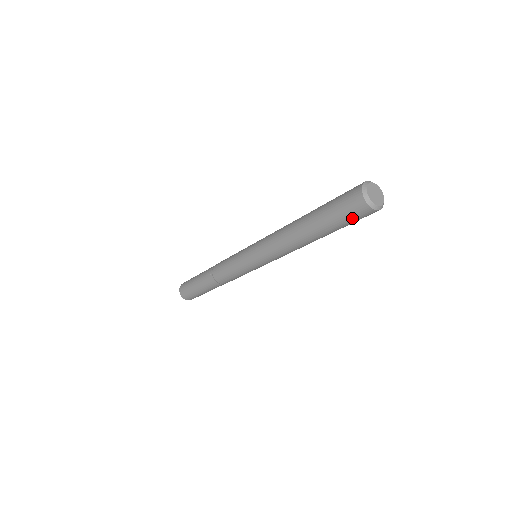
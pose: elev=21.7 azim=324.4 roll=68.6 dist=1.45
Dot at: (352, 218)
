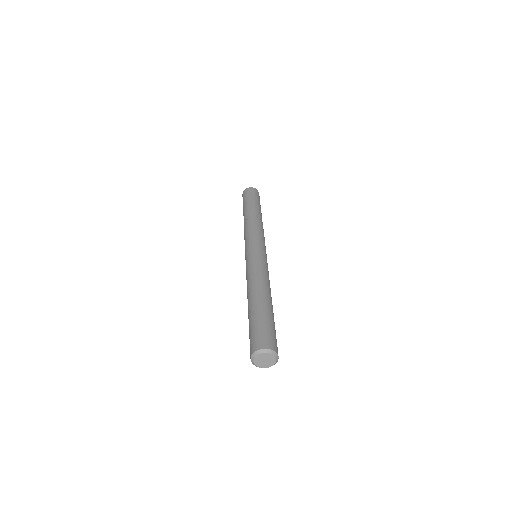
Dot at: occluded
